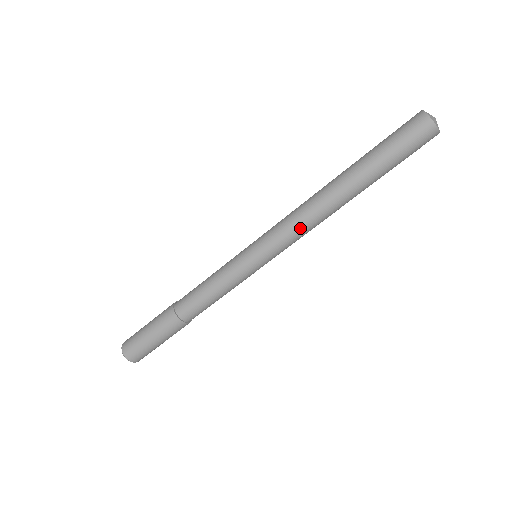
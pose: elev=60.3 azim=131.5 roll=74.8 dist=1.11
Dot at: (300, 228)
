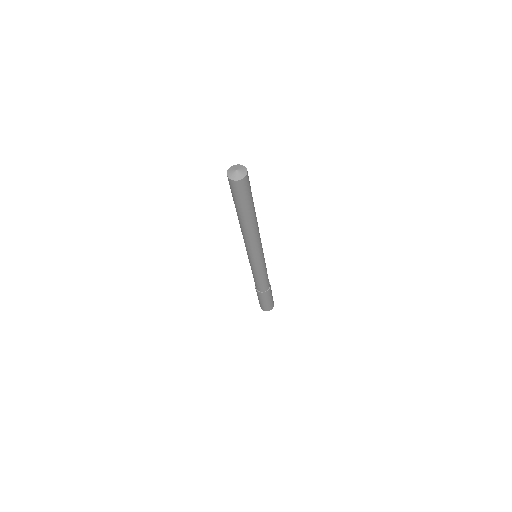
Dot at: (250, 244)
